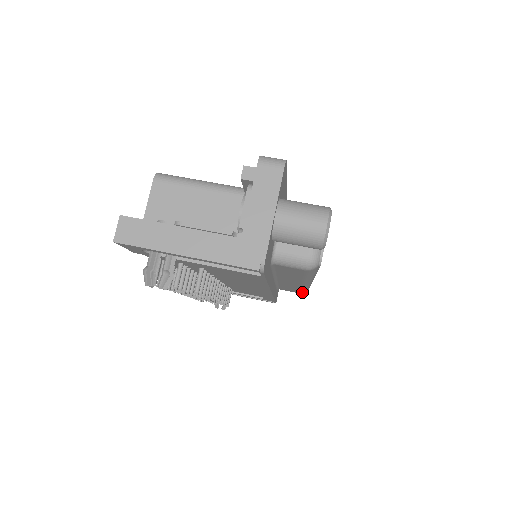
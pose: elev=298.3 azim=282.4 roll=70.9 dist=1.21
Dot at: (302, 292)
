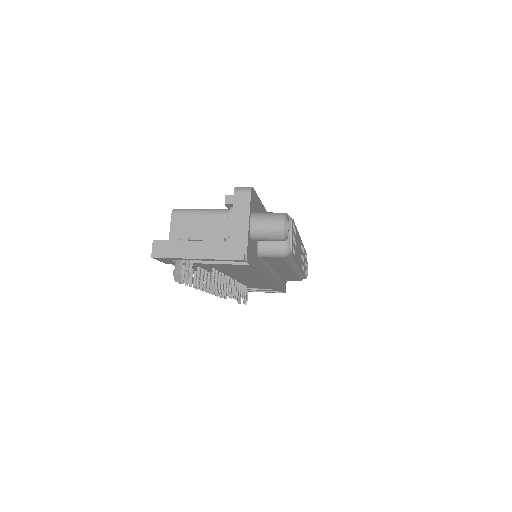
Dot at: (301, 279)
